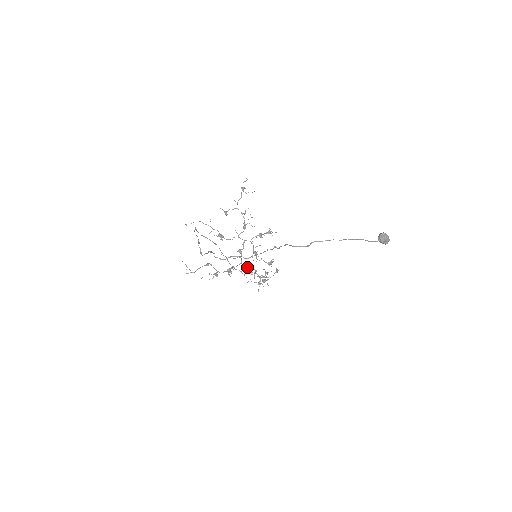
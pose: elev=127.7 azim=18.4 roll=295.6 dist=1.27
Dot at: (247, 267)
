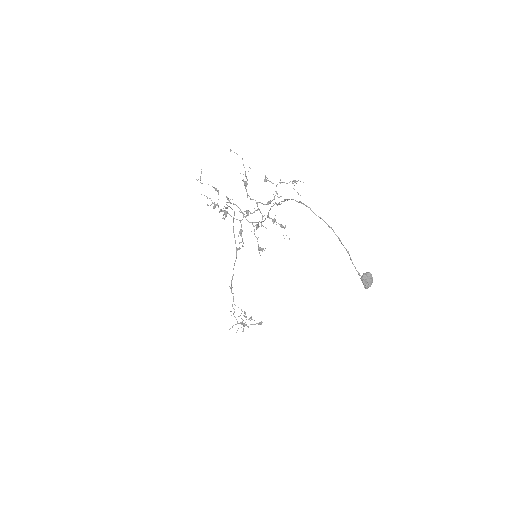
Dot at: occluded
